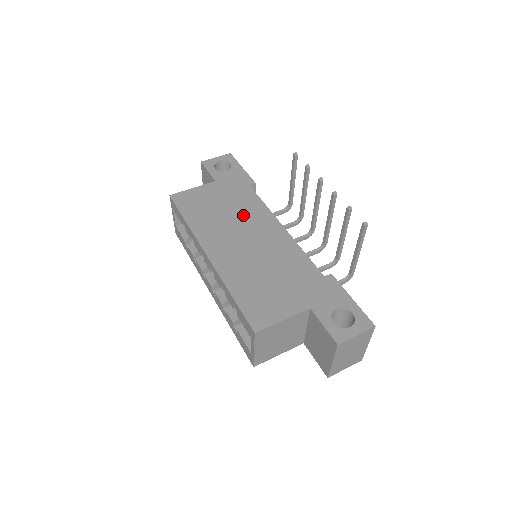
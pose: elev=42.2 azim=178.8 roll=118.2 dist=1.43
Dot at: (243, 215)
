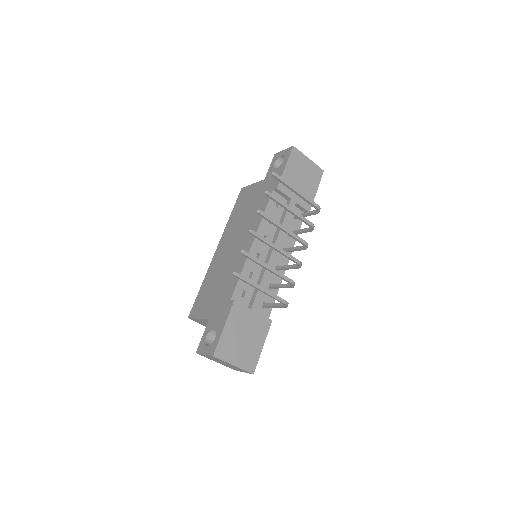
Dot at: (248, 221)
